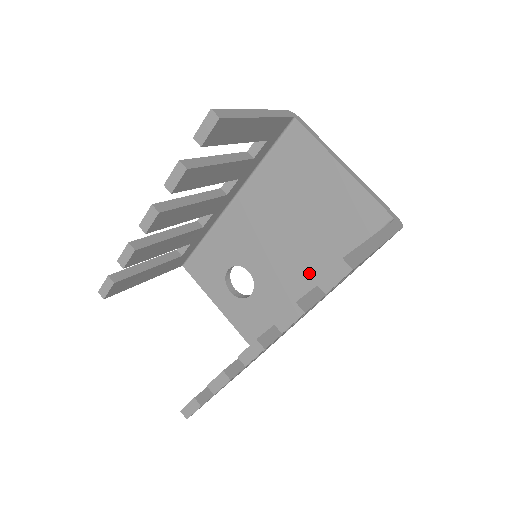
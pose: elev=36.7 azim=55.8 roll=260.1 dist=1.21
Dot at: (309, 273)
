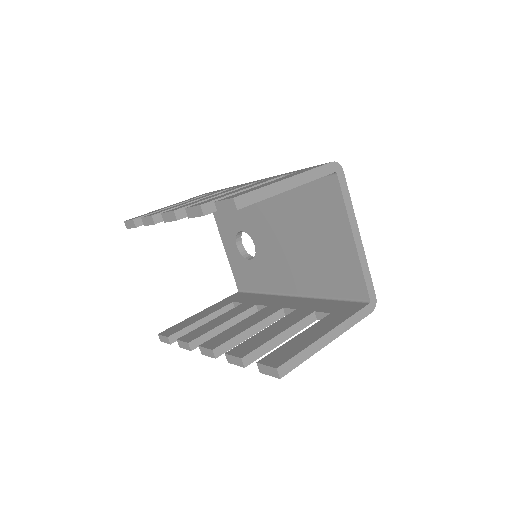
Dot at: (296, 282)
